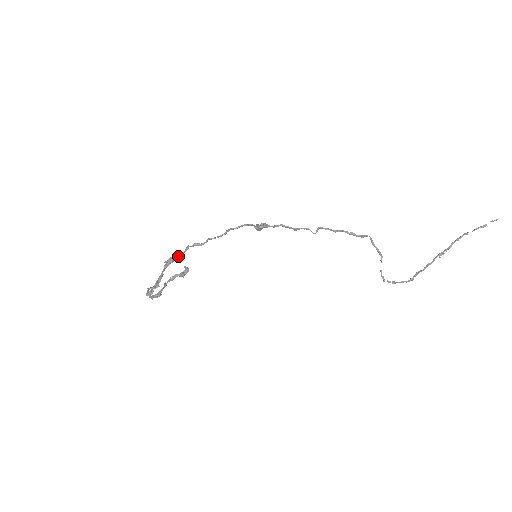
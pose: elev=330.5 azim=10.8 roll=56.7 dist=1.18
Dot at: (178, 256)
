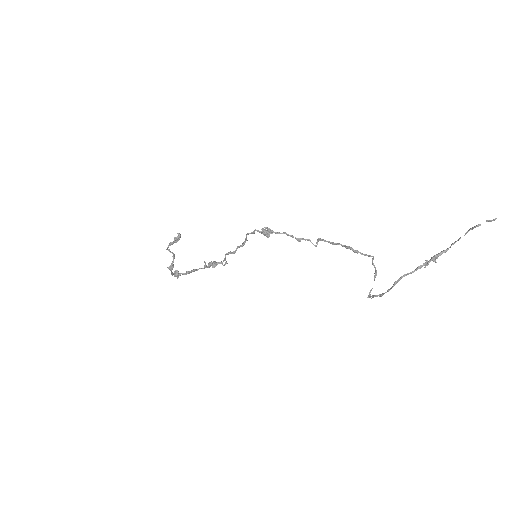
Dot at: (219, 263)
